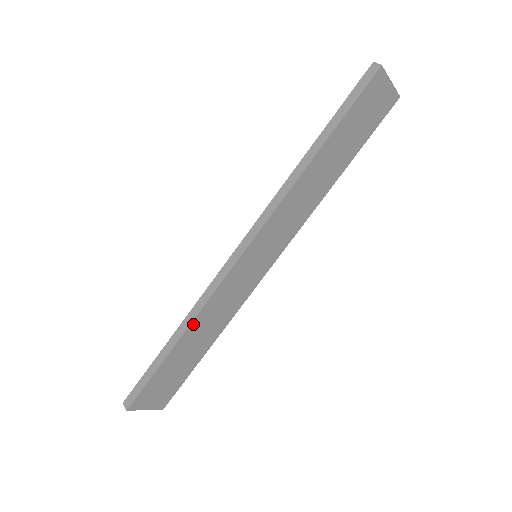
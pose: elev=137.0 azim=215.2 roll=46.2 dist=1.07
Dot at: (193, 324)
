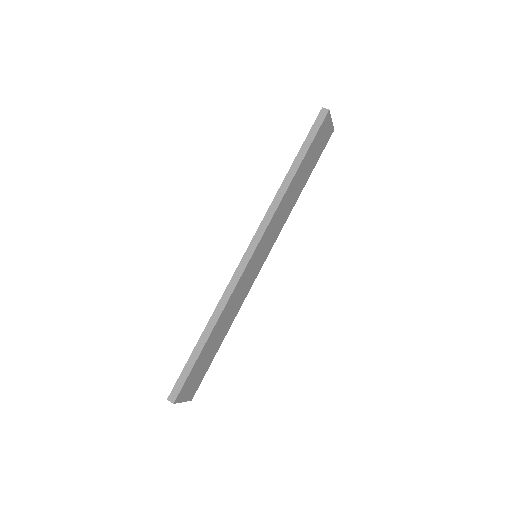
Dot at: (220, 317)
